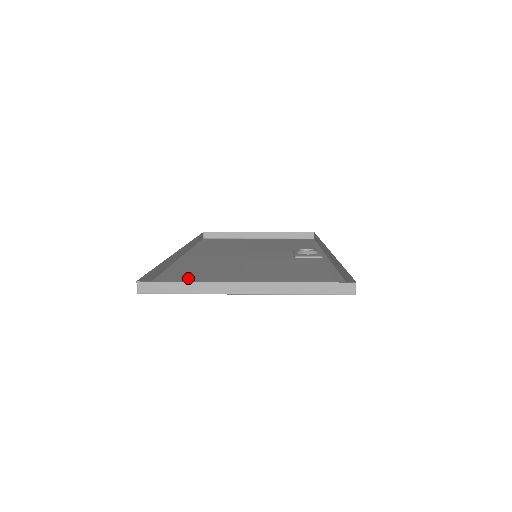
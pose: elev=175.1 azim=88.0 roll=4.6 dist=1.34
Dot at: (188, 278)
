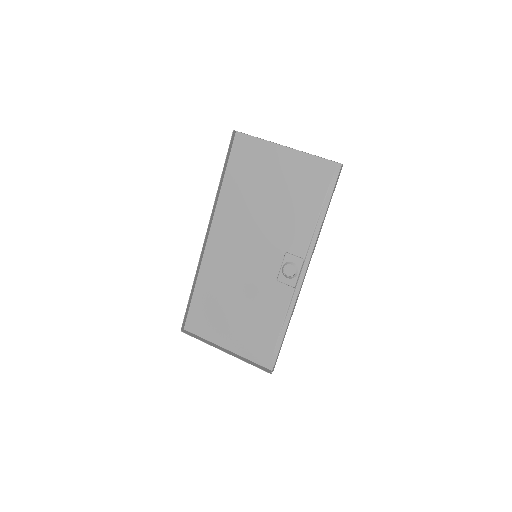
Dot at: (206, 308)
